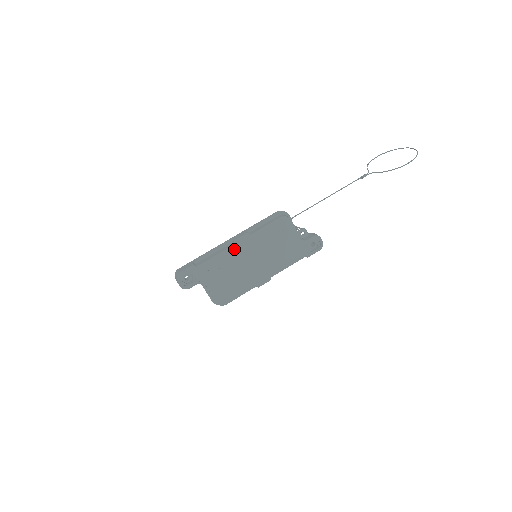
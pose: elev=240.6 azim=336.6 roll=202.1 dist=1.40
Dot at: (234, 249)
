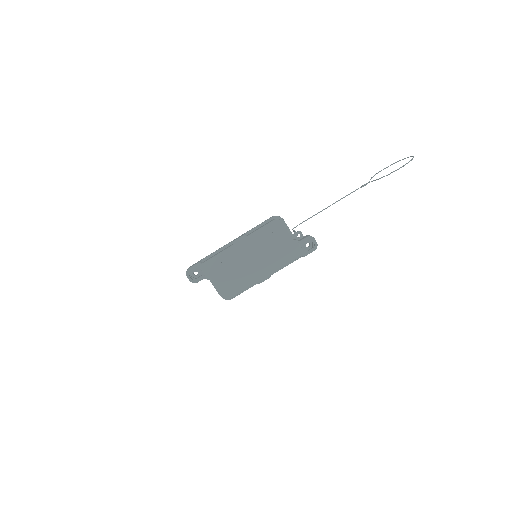
Dot at: (233, 248)
